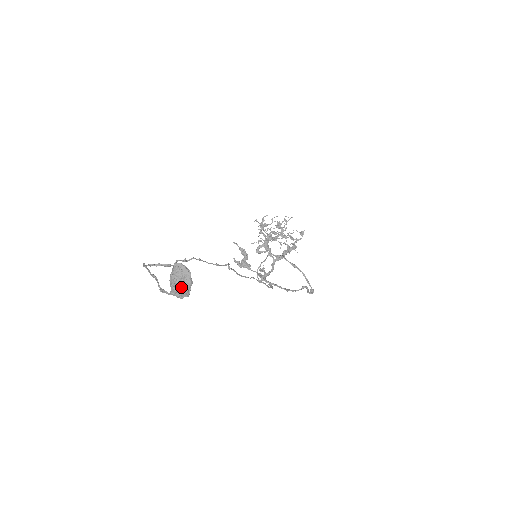
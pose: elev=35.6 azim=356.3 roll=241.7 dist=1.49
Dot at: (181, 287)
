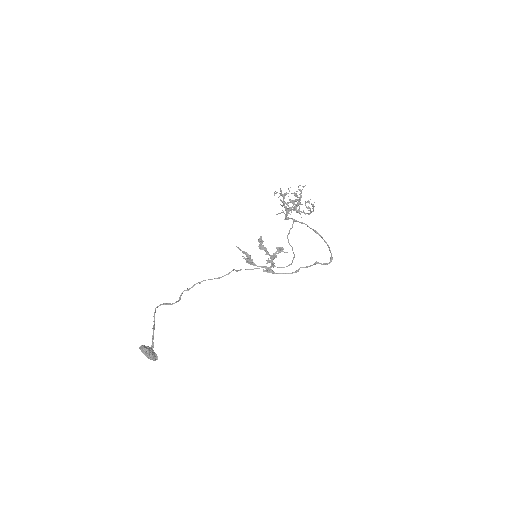
Dot at: (149, 358)
